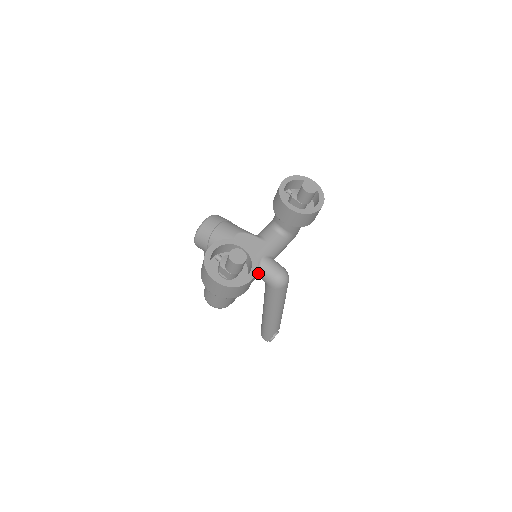
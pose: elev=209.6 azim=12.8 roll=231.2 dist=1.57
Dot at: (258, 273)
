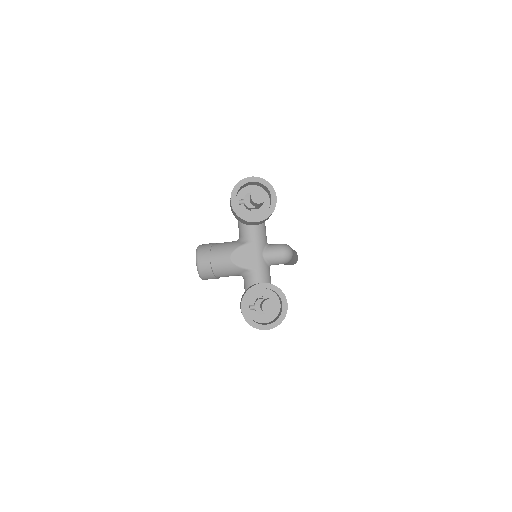
Dot at: (269, 266)
